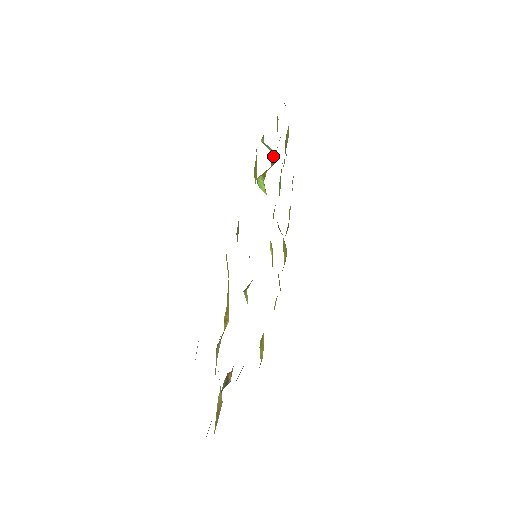
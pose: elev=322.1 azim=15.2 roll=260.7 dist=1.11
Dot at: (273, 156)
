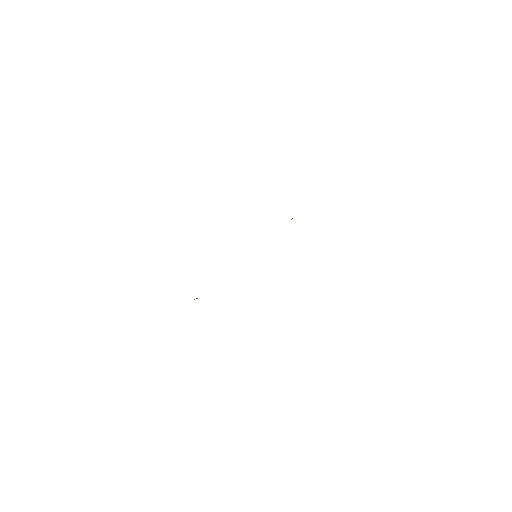
Dot at: occluded
